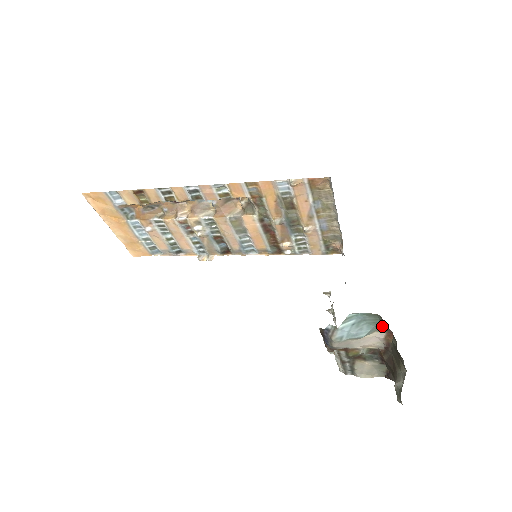
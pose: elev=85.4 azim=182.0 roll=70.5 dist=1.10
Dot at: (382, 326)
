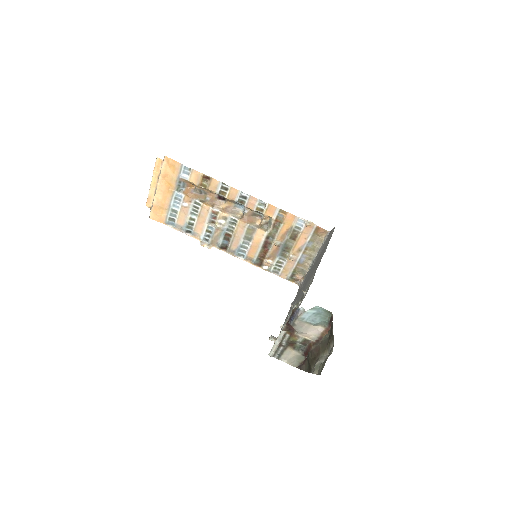
Dot at: (327, 322)
